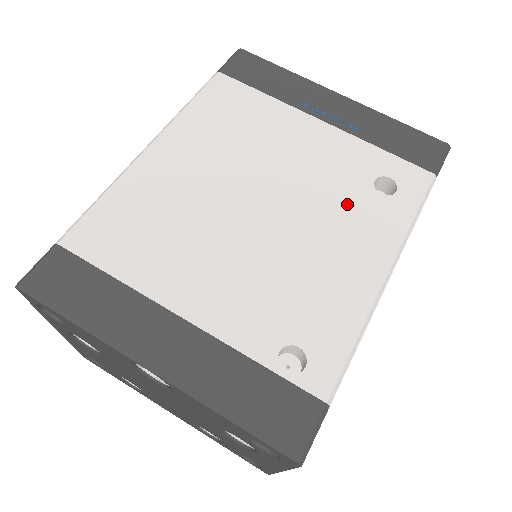
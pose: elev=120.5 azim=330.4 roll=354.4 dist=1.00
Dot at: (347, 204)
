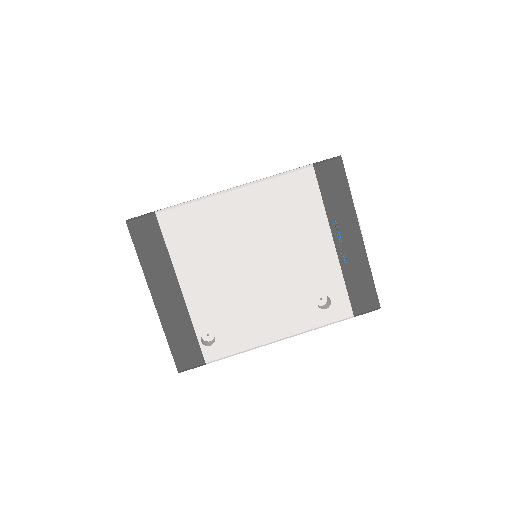
Dot at: (297, 297)
